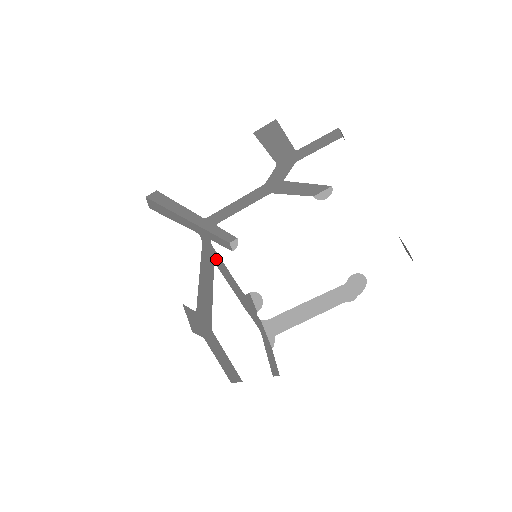
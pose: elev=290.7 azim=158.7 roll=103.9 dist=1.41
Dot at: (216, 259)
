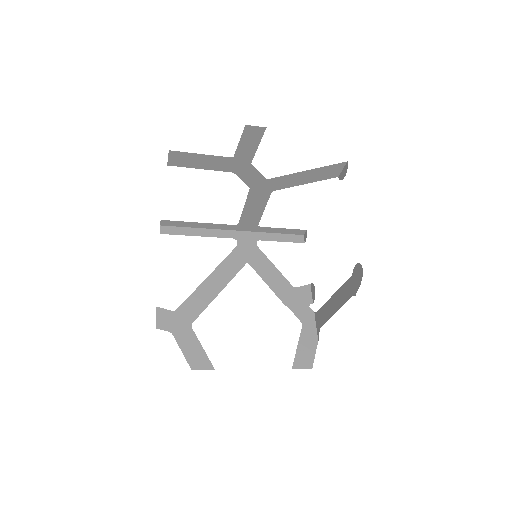
Dot at: (255, 258)
